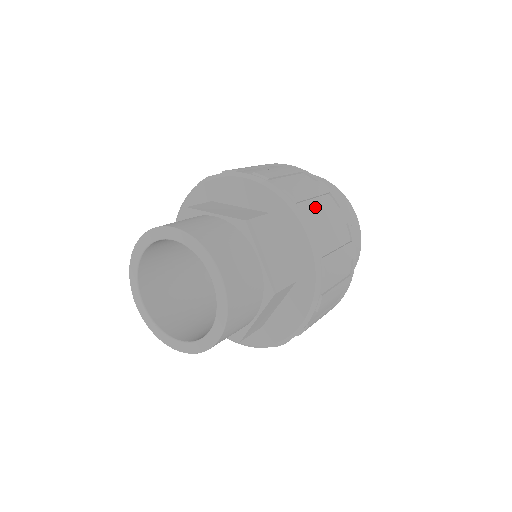
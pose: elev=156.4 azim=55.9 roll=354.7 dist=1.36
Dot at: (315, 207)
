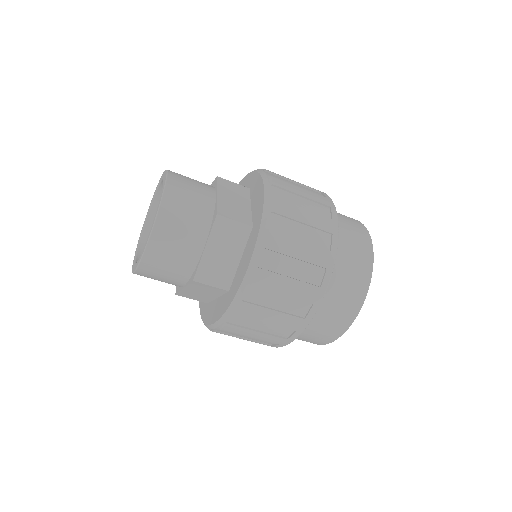
Dot at: occluded
